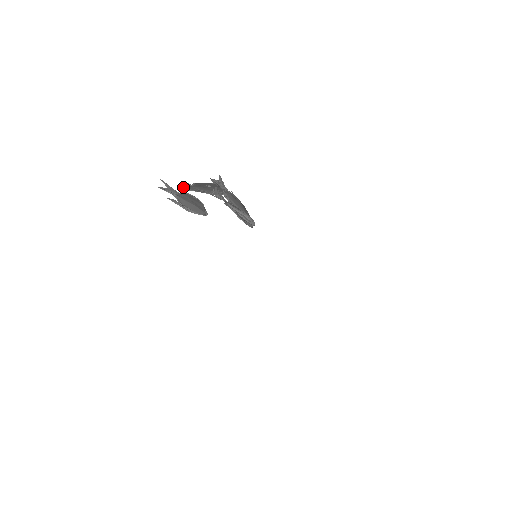
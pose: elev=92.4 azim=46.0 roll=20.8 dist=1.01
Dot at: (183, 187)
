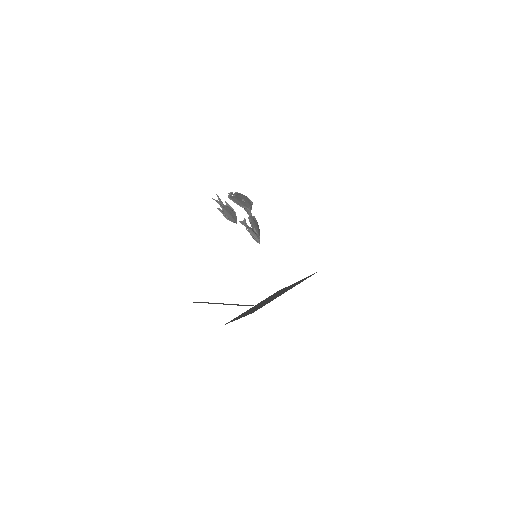
Dot at: (228, 195)
